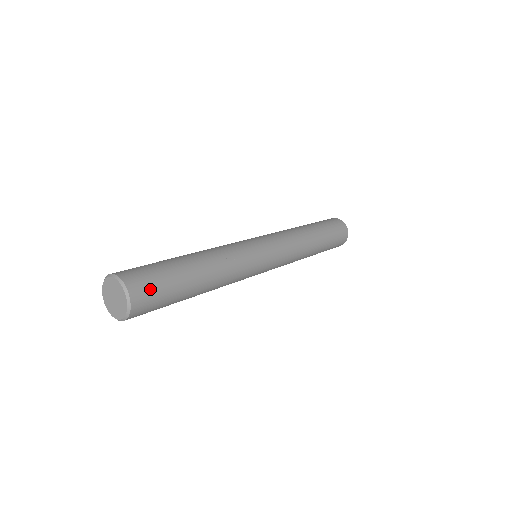
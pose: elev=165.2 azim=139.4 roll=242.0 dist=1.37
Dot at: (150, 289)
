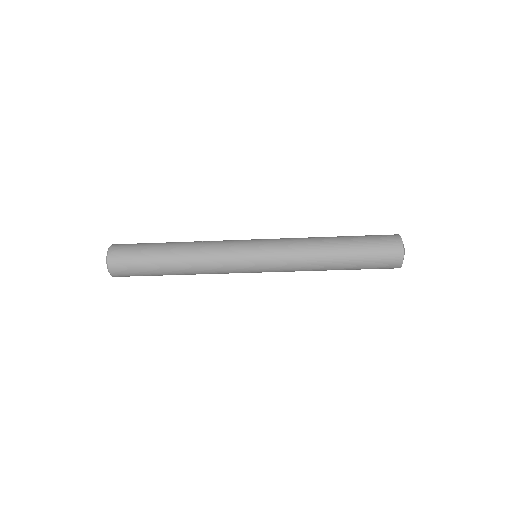
Dot at: (126, 247)
